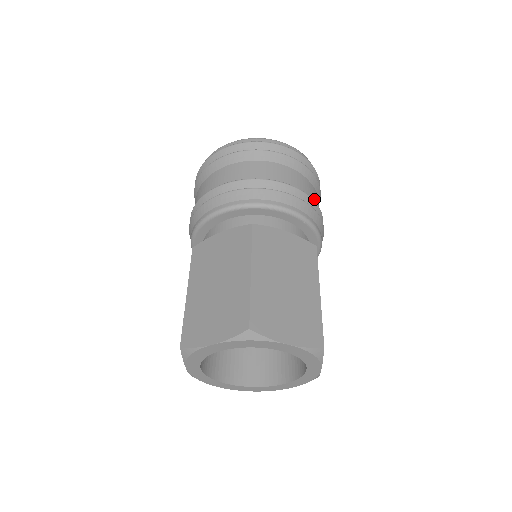
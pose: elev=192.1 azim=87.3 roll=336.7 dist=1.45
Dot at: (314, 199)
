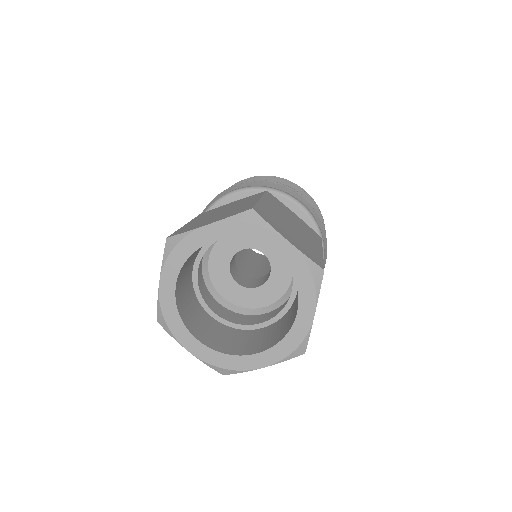
Dot at: occluded
